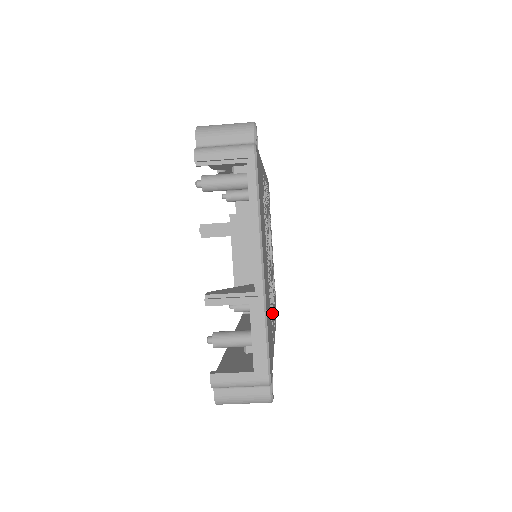
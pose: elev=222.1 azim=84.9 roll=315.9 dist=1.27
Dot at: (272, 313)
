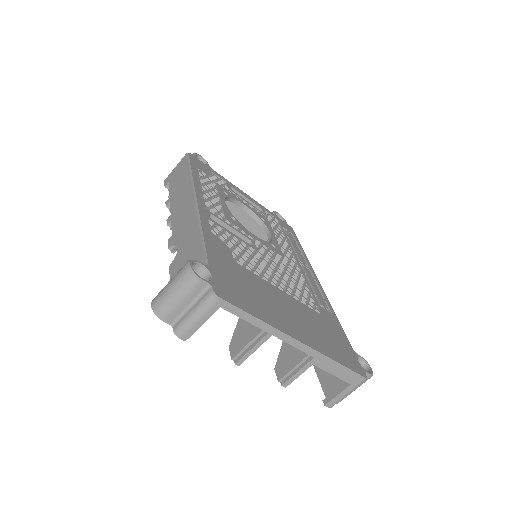
Dot at: (307, 284)
